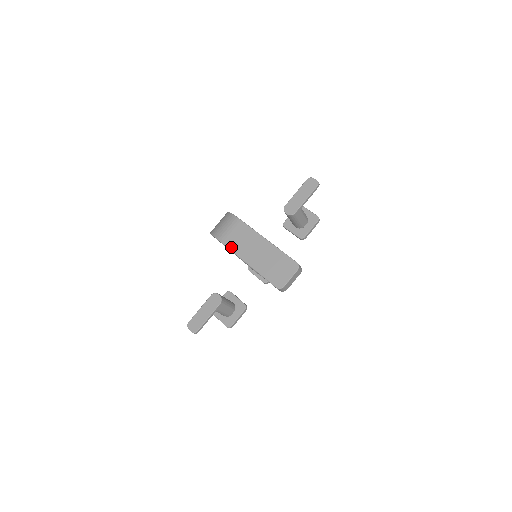
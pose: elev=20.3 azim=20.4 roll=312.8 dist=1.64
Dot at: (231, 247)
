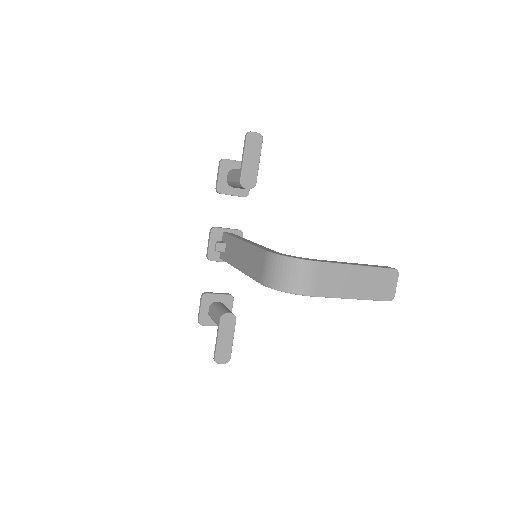
Dot at: (328, 295)
